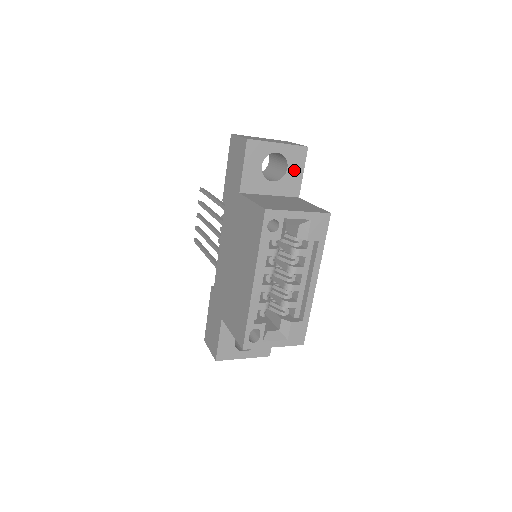
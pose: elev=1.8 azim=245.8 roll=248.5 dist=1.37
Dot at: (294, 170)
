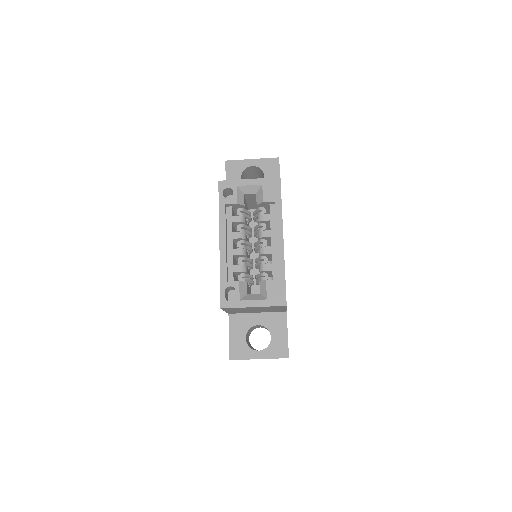
Dot at: (271, 177)
